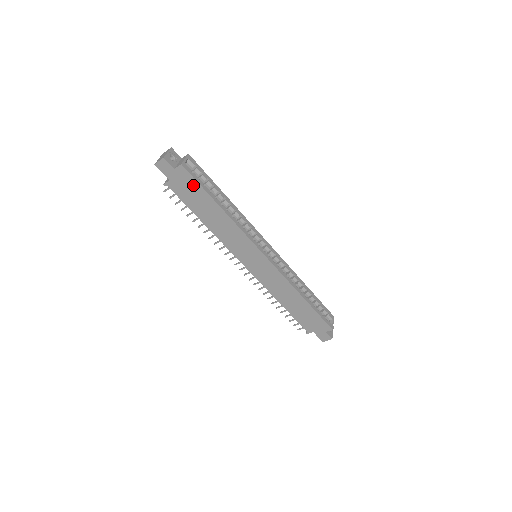
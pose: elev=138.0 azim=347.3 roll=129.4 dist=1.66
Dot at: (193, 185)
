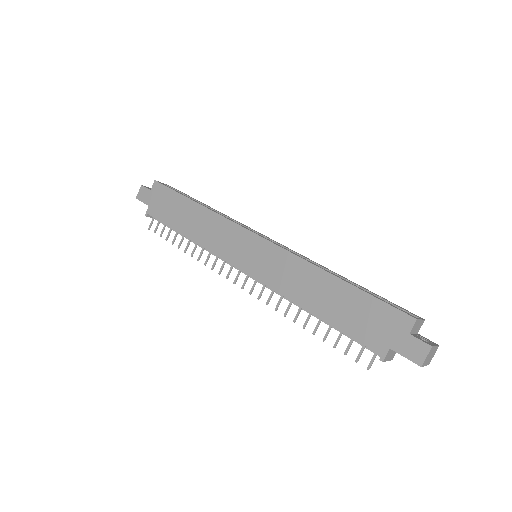
Dot at: (167, 195)
